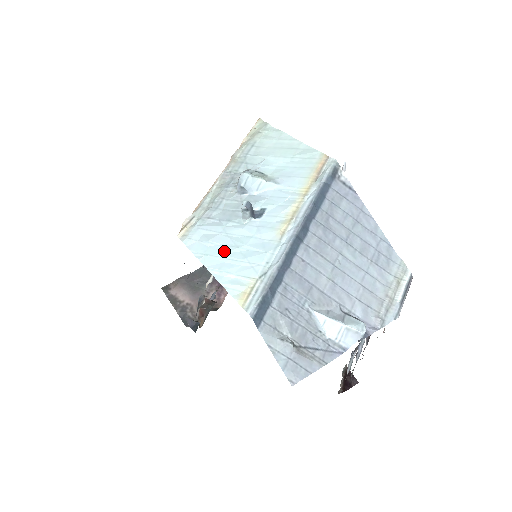
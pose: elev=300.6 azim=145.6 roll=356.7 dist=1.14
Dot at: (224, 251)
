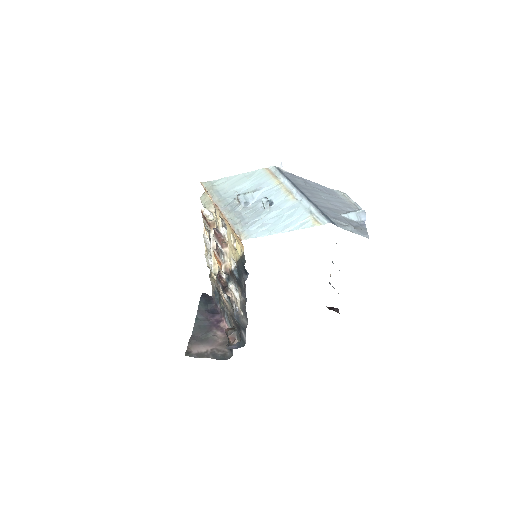
Dot at: (278, 223)
